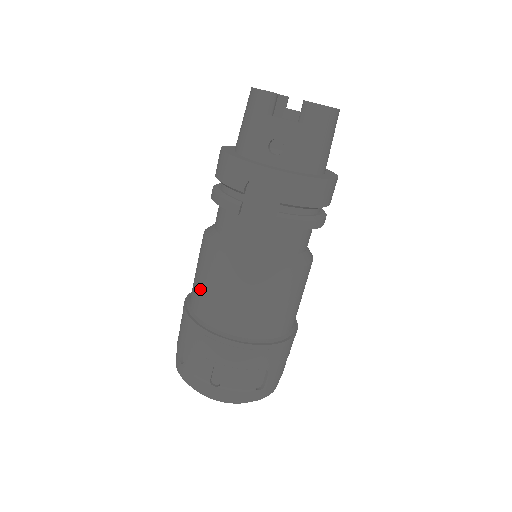
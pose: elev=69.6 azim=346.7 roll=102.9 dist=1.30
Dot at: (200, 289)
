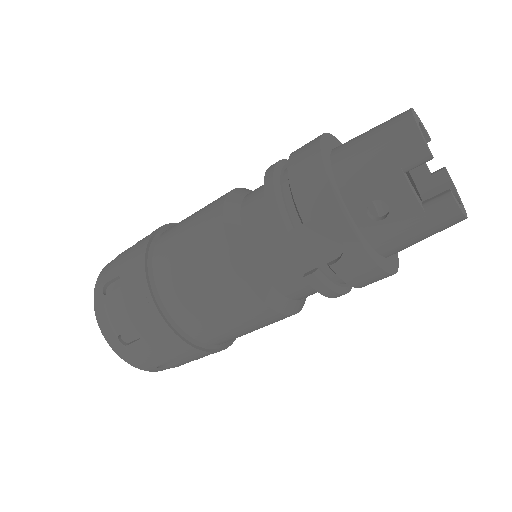
Dot at: (177, 252)
